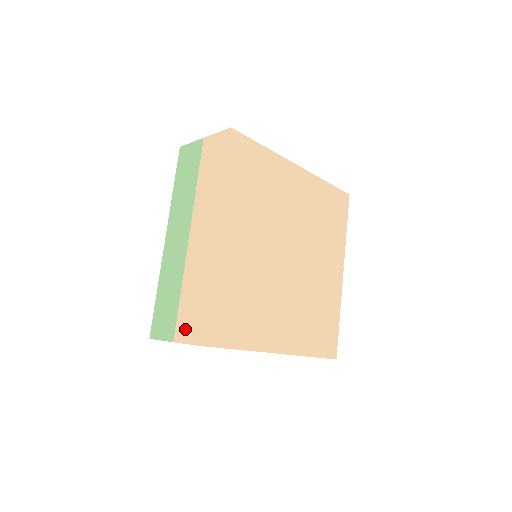
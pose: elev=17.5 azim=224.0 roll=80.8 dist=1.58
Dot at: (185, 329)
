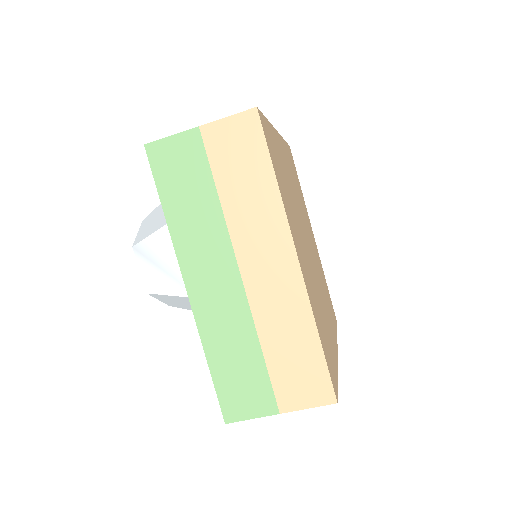
Dot at: (296, 392)
